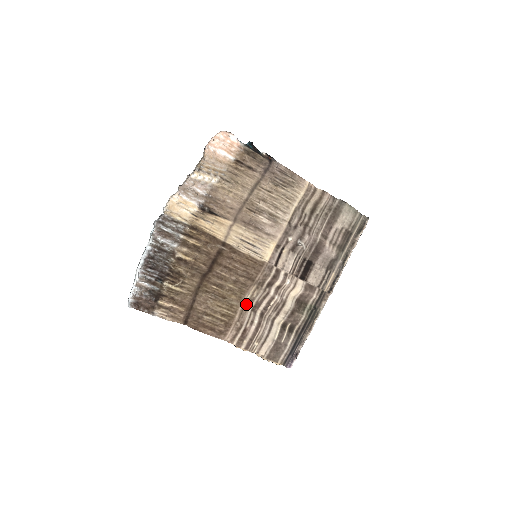
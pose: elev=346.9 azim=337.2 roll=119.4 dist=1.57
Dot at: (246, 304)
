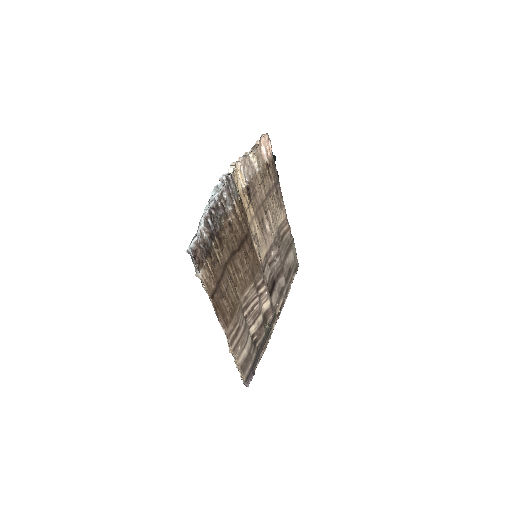
Dot at: (242, 301)
